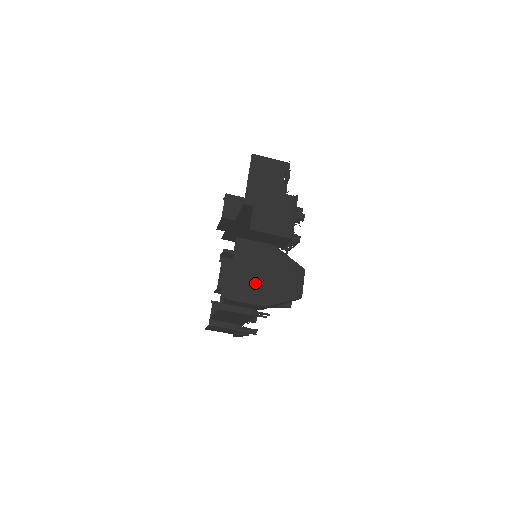
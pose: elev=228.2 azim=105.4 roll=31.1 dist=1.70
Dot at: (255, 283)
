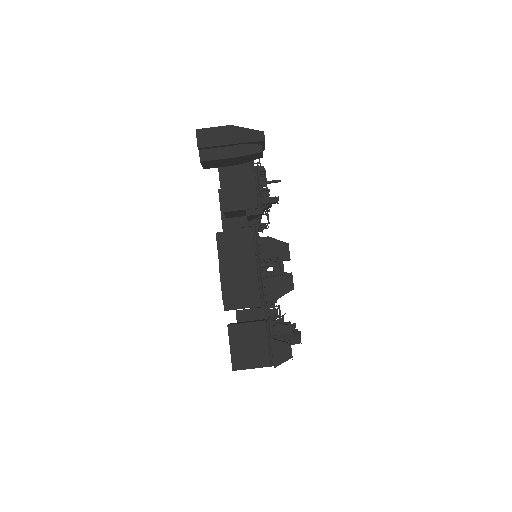
Dot at: occluded
